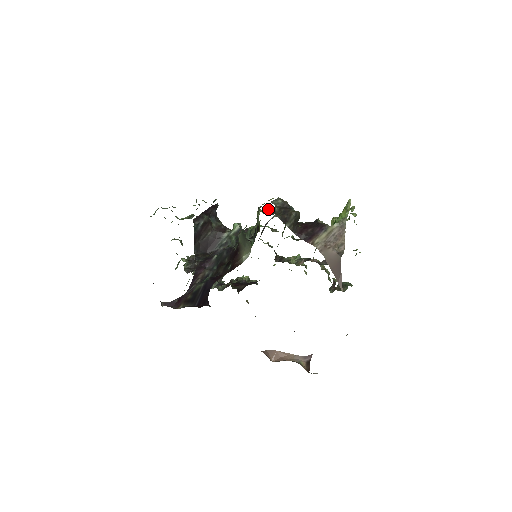
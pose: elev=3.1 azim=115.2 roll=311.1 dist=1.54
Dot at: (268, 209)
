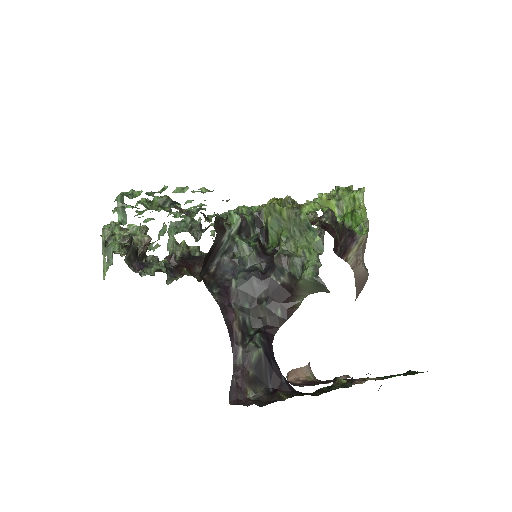
Dot at: (288, 202)
